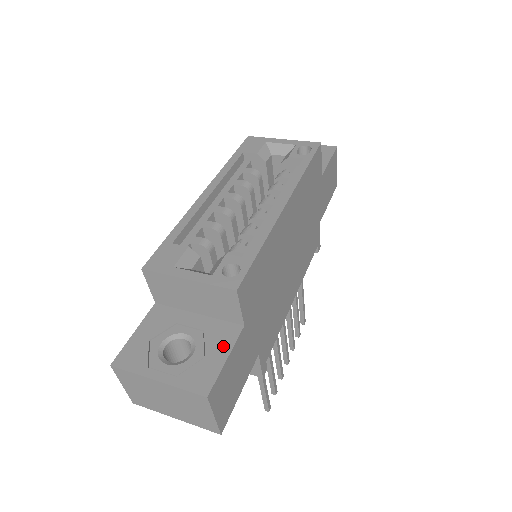
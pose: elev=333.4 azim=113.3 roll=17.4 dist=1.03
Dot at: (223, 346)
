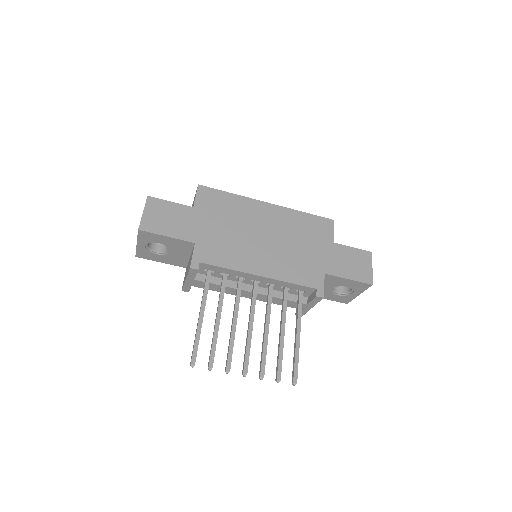
Dot at: occluded
